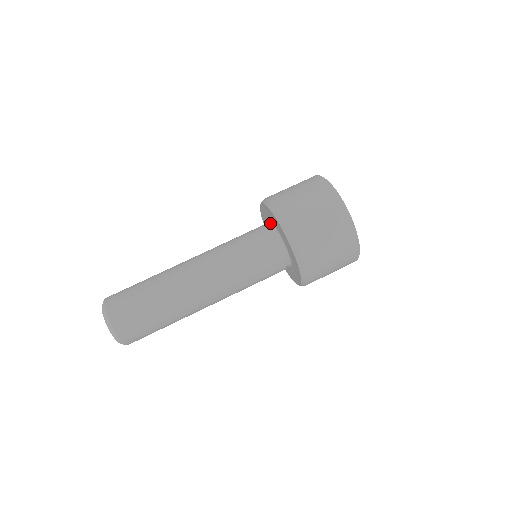
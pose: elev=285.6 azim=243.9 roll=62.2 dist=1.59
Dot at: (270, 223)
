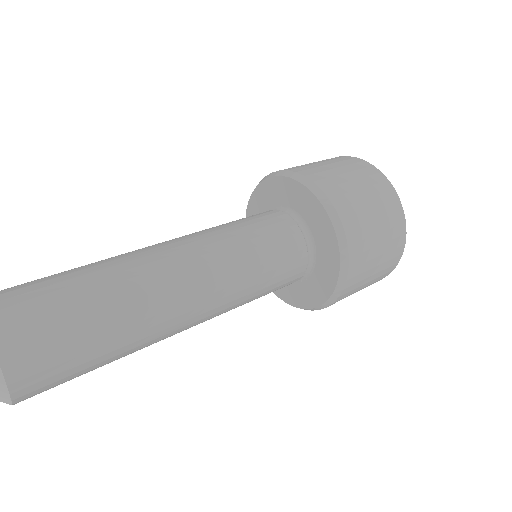
Dot at: occluded
